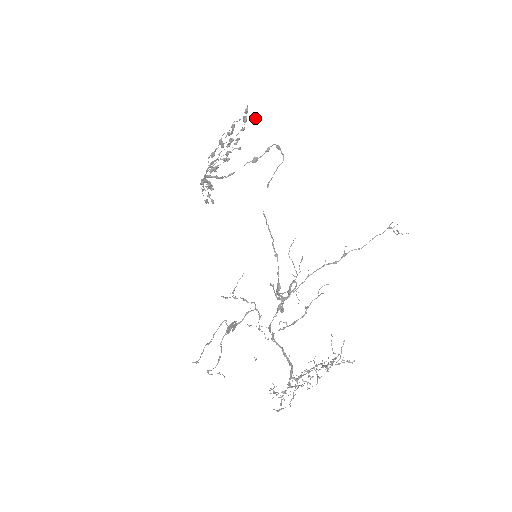
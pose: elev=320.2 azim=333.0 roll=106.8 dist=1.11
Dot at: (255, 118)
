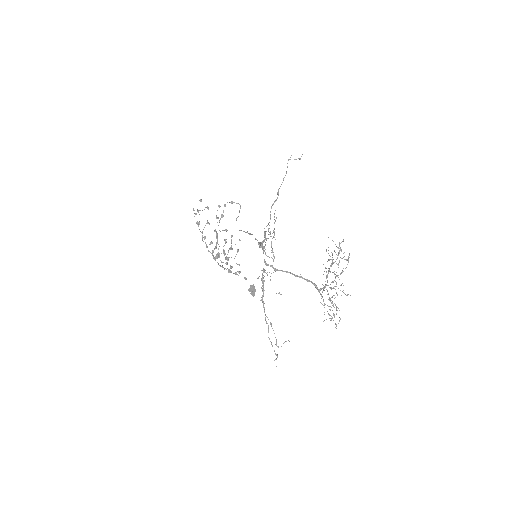
Dot at: occluded
